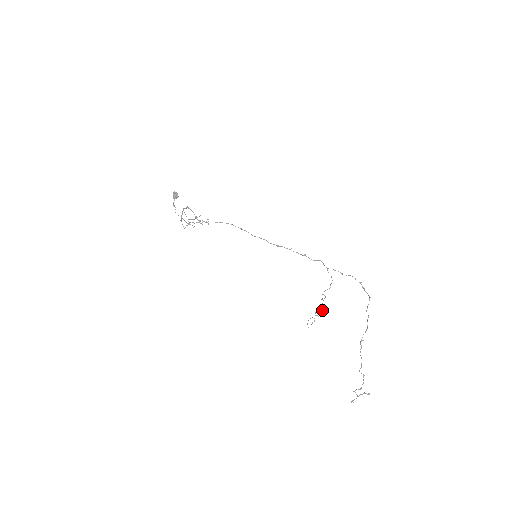
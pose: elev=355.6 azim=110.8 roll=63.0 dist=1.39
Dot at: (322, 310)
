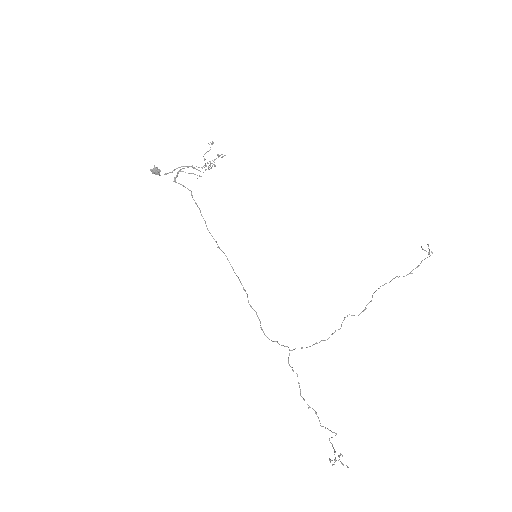
Dot at: (425, 258)
